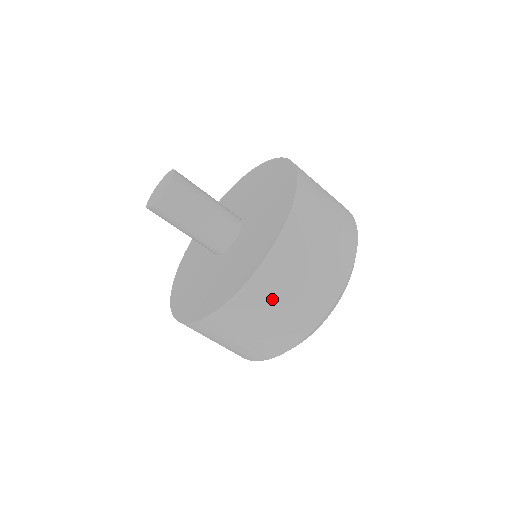
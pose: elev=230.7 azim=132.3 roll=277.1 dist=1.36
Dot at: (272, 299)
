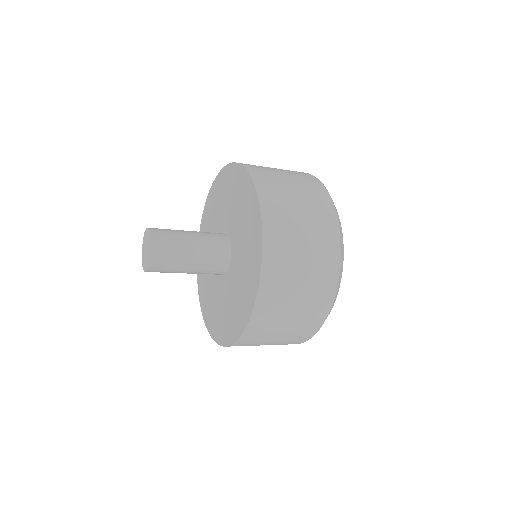
Dot at: (271, 330)
